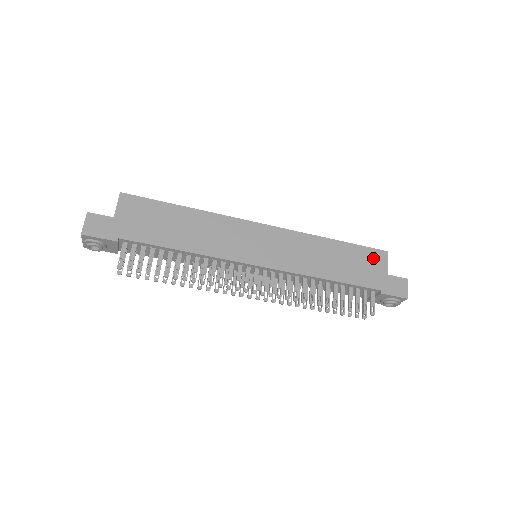
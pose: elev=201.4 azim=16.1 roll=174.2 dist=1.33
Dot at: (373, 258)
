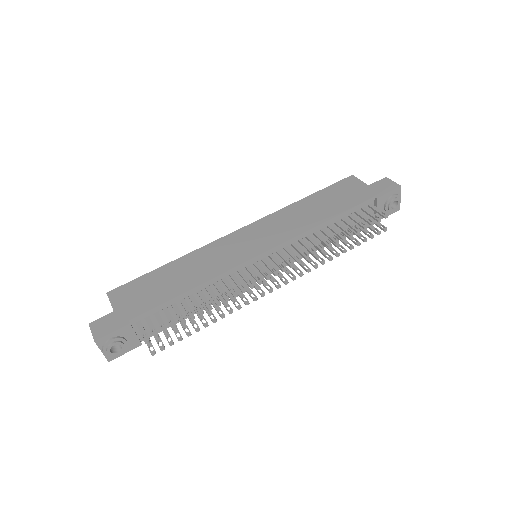
Dot at: (346, 186)
